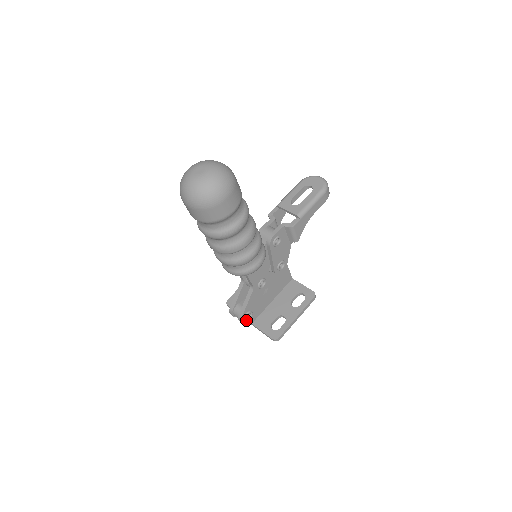
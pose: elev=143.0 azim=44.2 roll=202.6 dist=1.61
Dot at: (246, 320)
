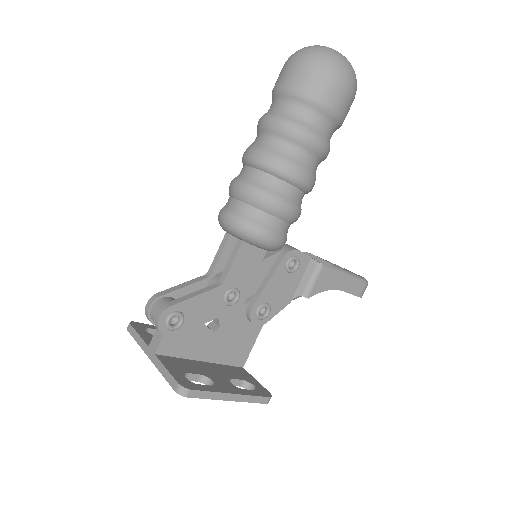
Dot at: (167, 322)
